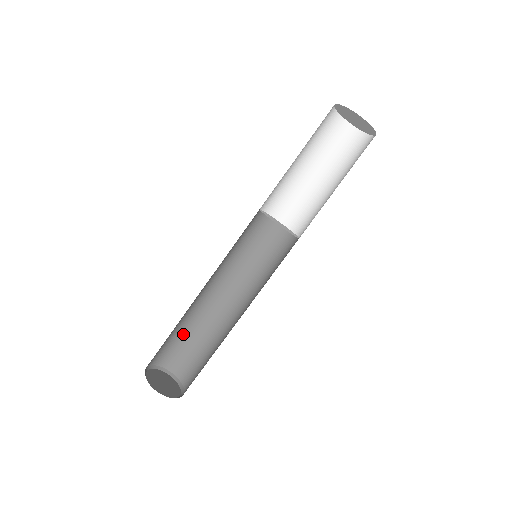
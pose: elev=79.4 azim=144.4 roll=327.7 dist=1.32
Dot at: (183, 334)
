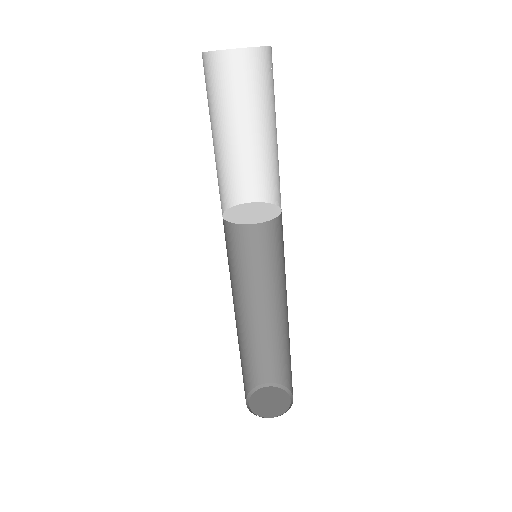
Dot at: (257, 350)
